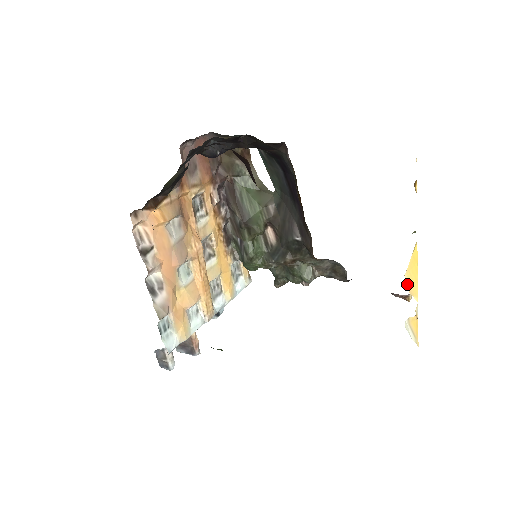
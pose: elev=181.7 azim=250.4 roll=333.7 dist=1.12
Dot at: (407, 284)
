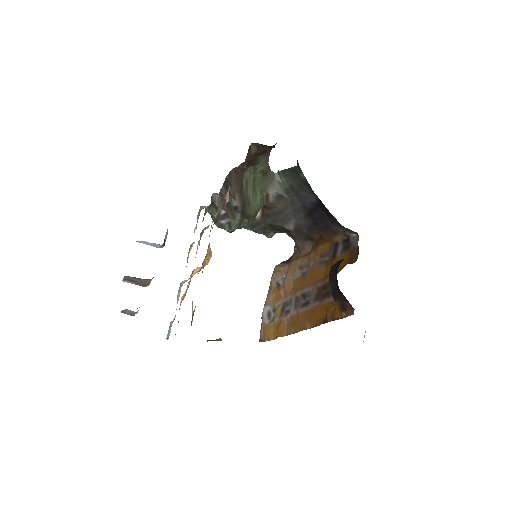
Dot at: occluded
